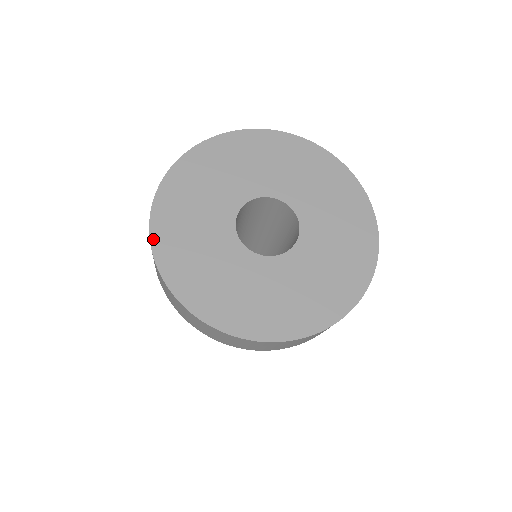
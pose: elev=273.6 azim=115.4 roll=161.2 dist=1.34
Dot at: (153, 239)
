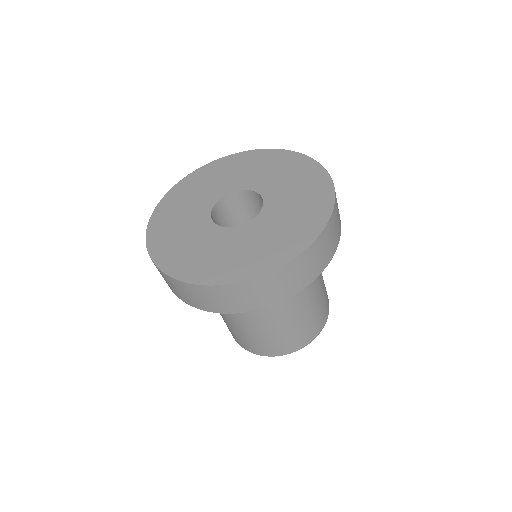
Dot at: (151, 221)
